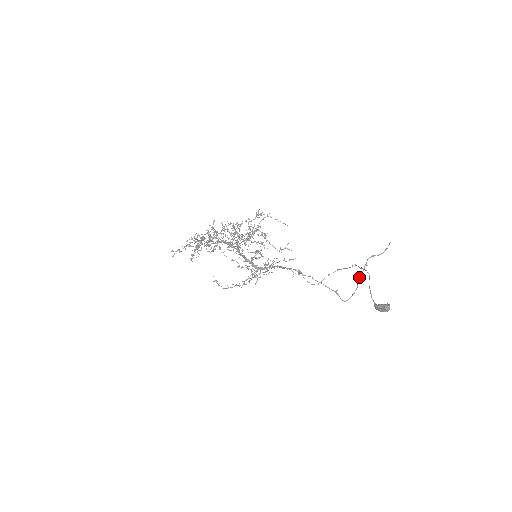
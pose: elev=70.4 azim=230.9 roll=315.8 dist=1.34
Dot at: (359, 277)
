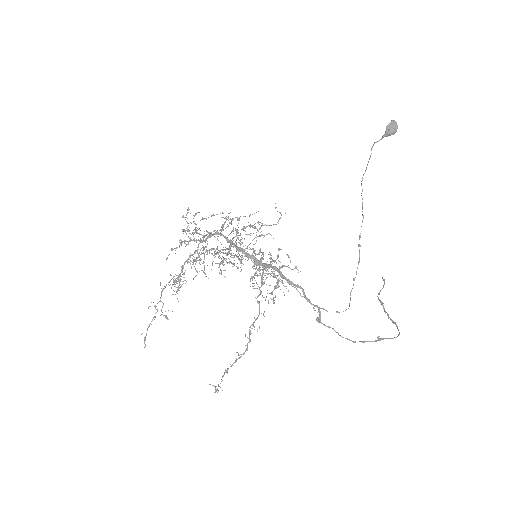
Dot at: (387, 315)
